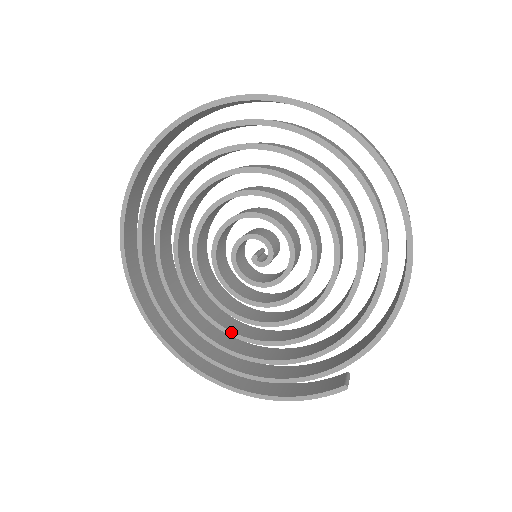
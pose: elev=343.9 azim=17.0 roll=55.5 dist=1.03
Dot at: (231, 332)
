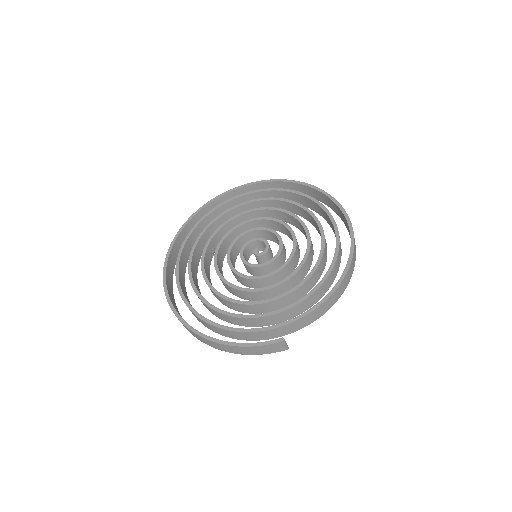
Dot at: (218, 292)
